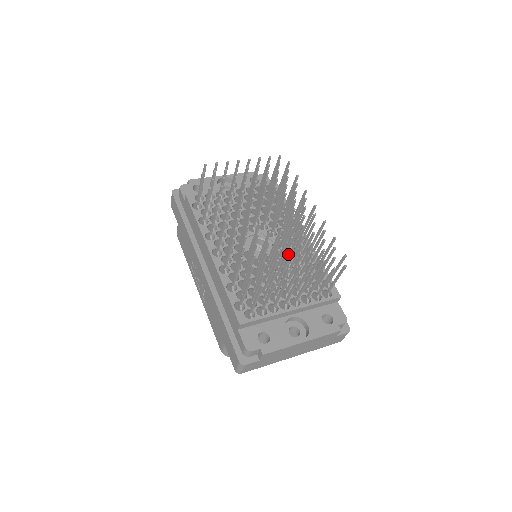
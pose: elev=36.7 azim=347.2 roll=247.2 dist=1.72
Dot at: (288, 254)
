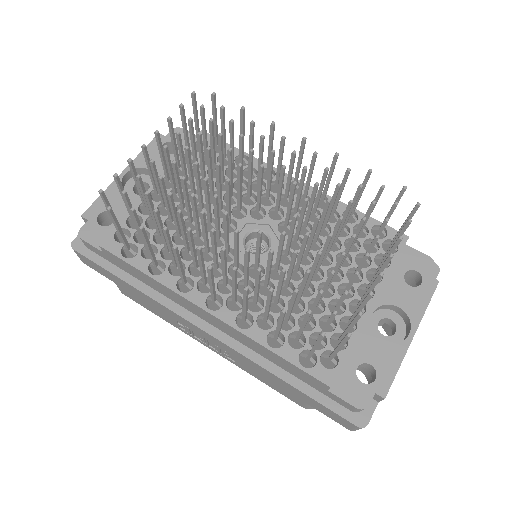
Dot at: (328, 244)
